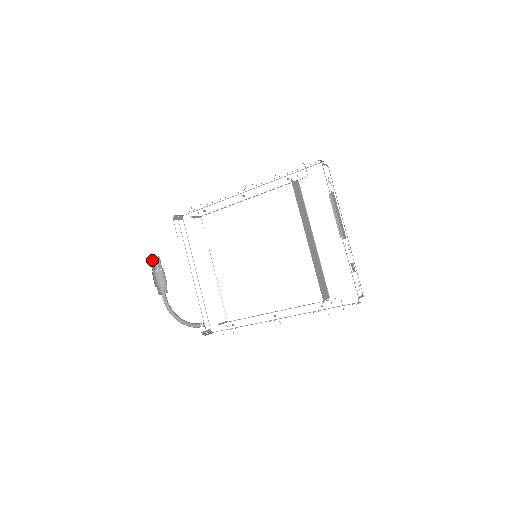
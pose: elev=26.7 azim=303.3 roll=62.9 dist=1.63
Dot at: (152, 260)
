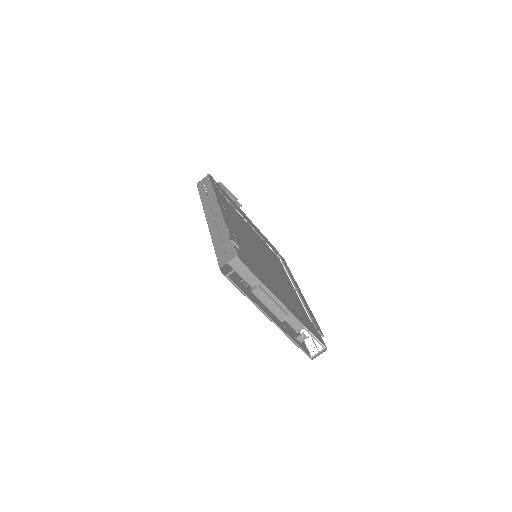
Dot at: occluded
